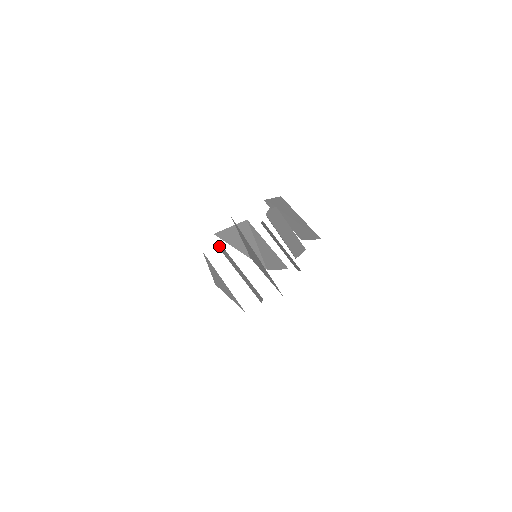
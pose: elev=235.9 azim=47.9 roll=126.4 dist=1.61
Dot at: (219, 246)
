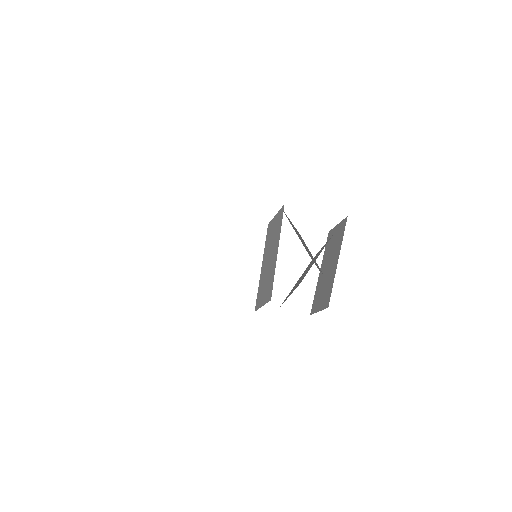
Dot at: occluded
